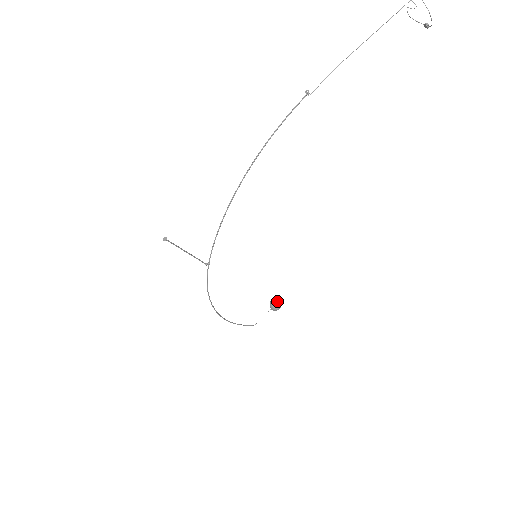
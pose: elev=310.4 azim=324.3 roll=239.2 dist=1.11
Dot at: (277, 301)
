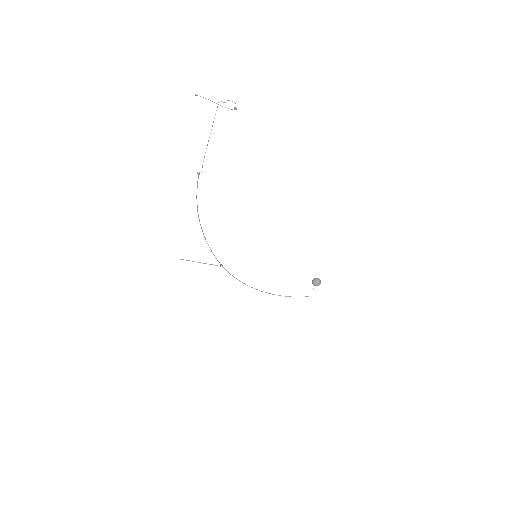
Dot at: (314, 279)
